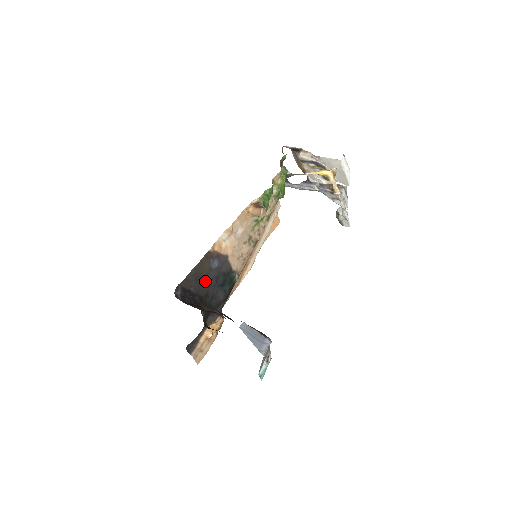
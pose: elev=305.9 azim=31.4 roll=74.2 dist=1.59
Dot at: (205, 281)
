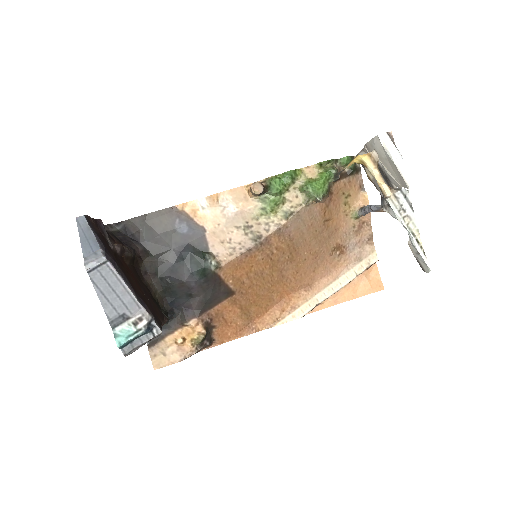
Dot at: (161, 239)
